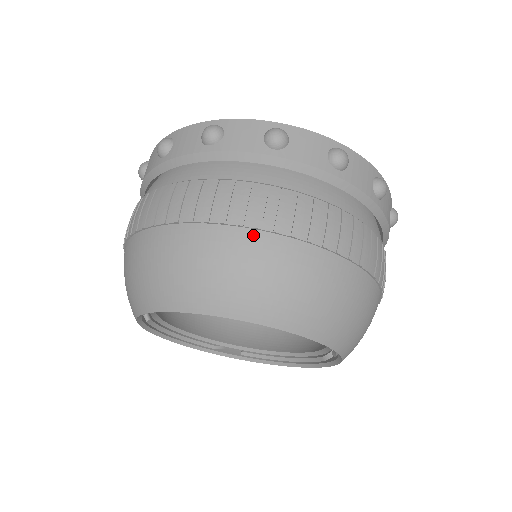
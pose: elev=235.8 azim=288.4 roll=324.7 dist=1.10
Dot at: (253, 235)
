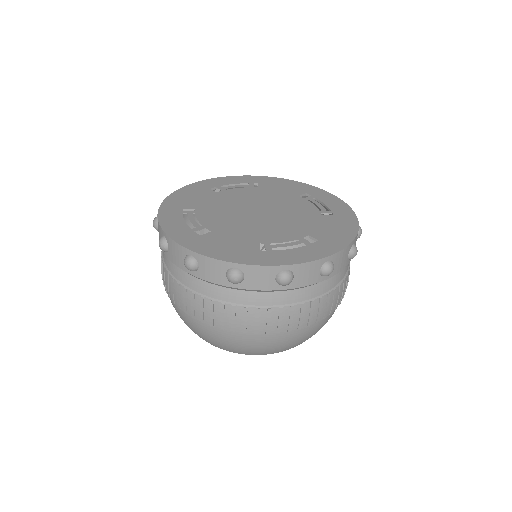
Dot at: (231, 333)
